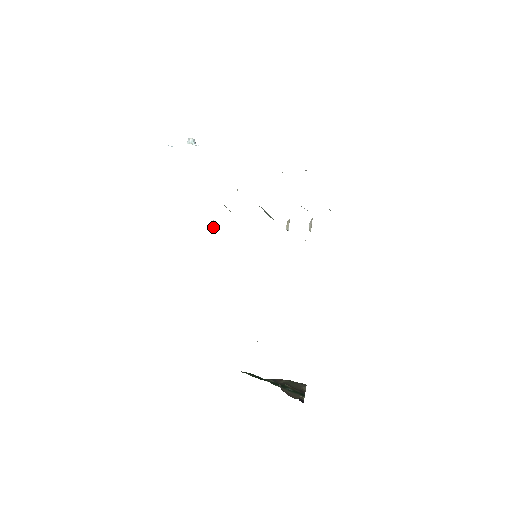
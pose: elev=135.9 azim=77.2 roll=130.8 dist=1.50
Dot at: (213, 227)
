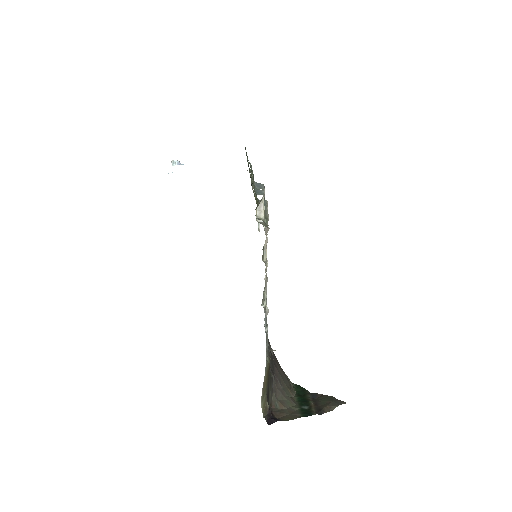
Dot at: occluded
